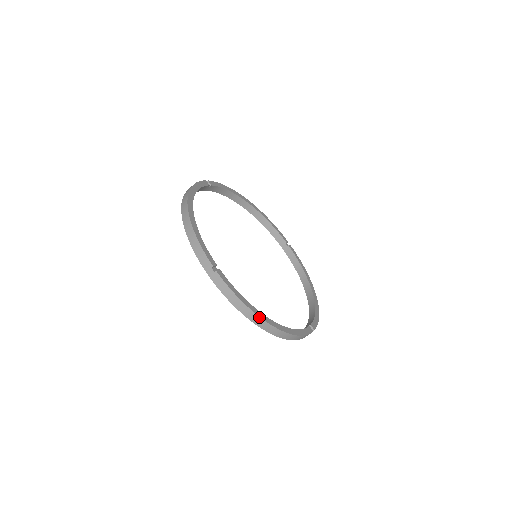
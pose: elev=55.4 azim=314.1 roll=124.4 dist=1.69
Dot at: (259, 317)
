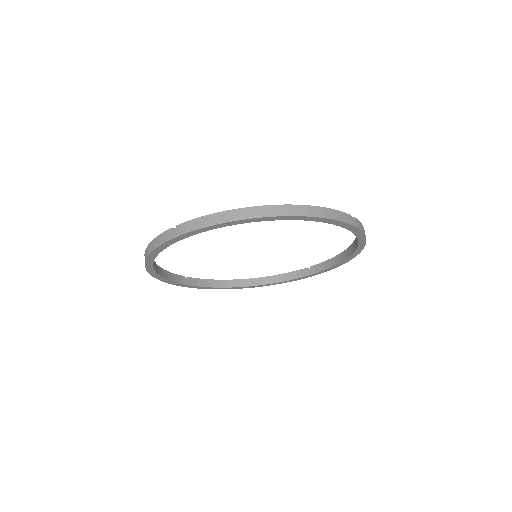
Dot at: (245, 208)
